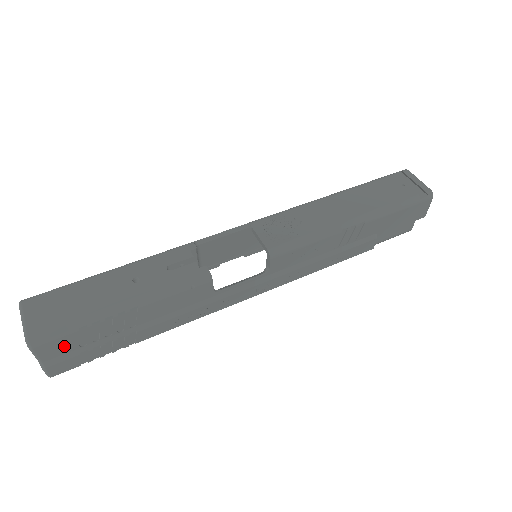
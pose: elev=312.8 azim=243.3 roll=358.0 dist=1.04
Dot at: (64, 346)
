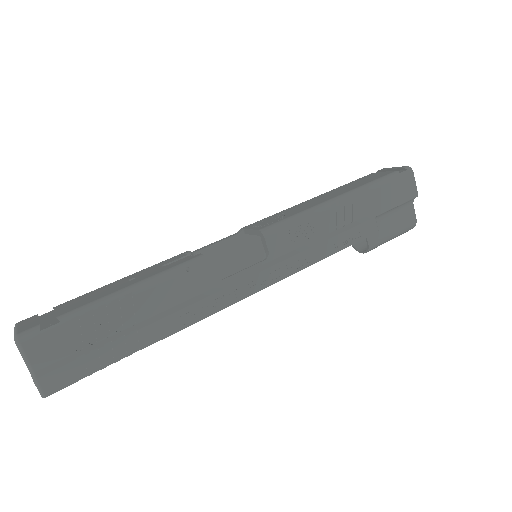
Dot at: (57, 347)
